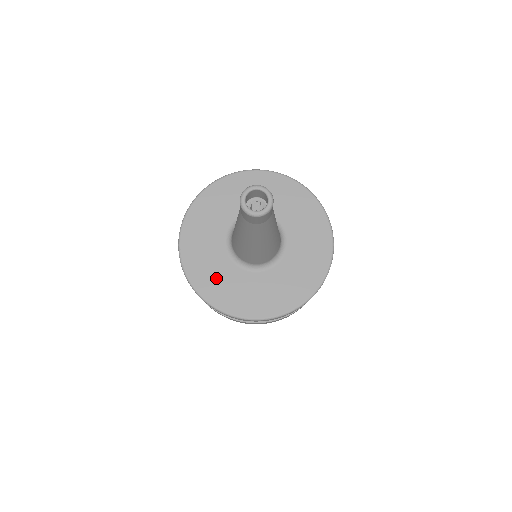
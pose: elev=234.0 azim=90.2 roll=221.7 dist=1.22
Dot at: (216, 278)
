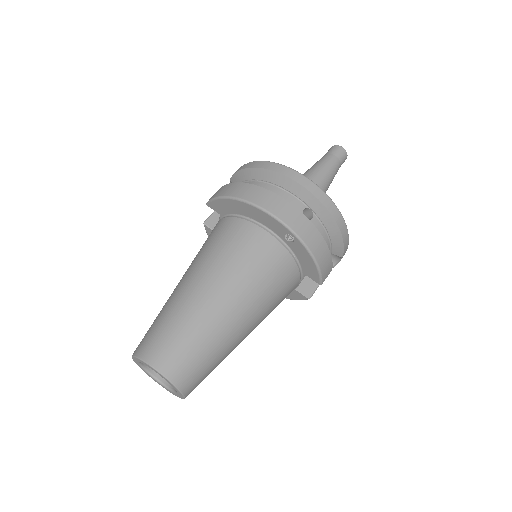
Dot at: occluded
